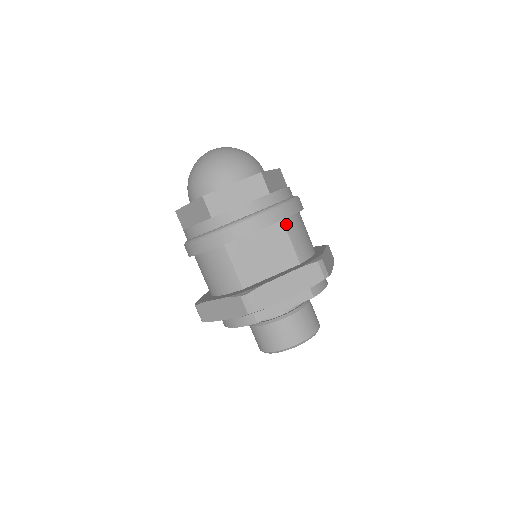
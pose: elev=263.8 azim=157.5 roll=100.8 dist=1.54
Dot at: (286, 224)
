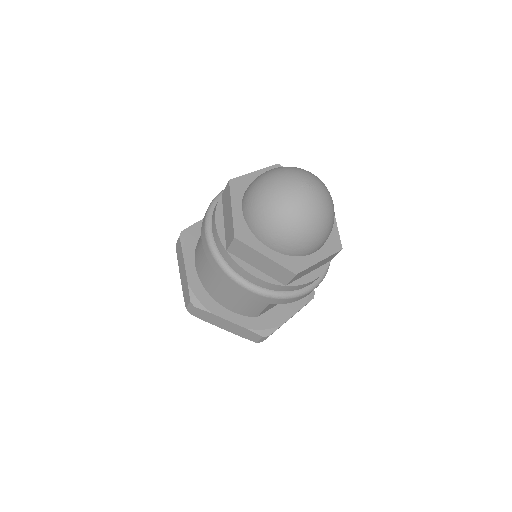
Dot at: occluded
